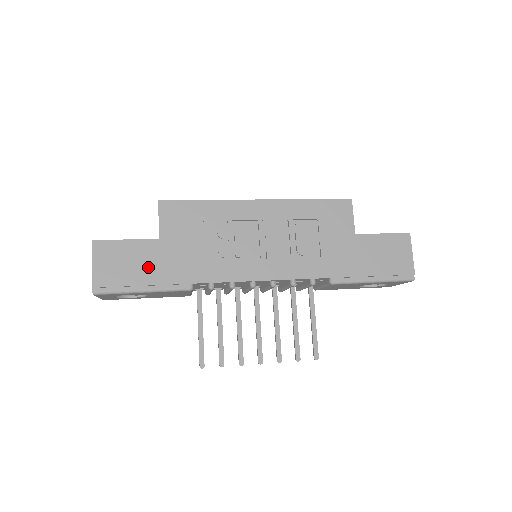
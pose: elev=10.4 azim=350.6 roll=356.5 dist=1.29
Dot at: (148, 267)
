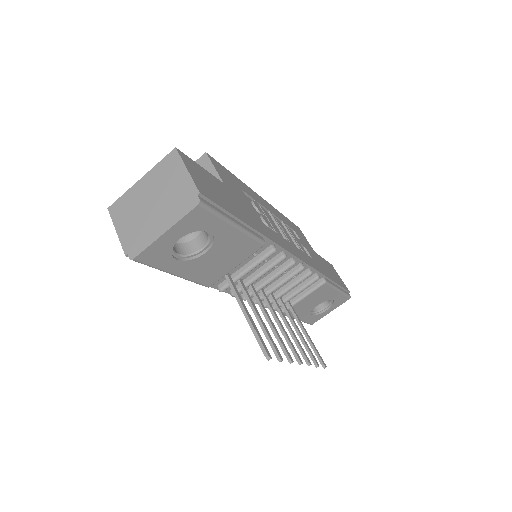
Dot at: (231, 203)
